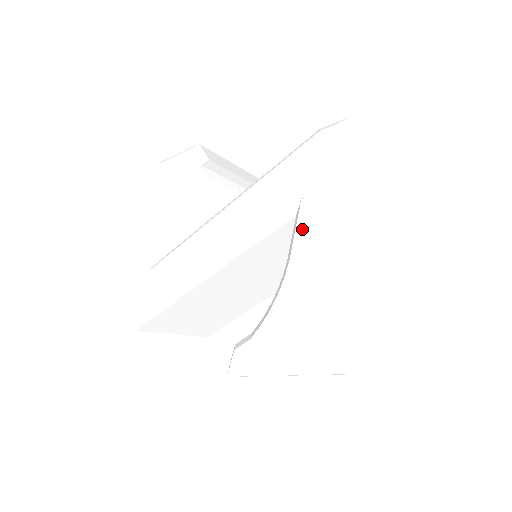
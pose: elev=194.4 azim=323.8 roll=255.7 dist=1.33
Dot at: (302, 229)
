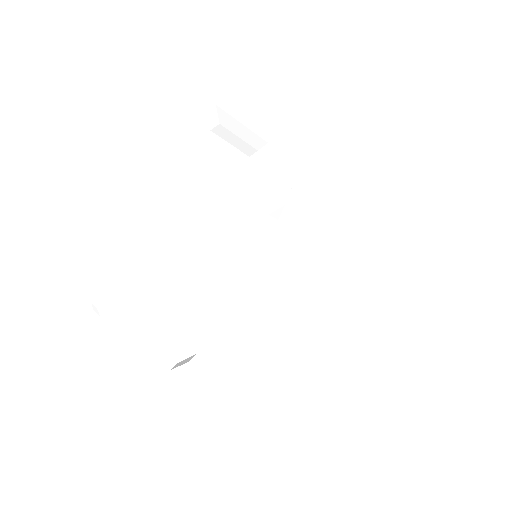
Dot at: (285, 222)
